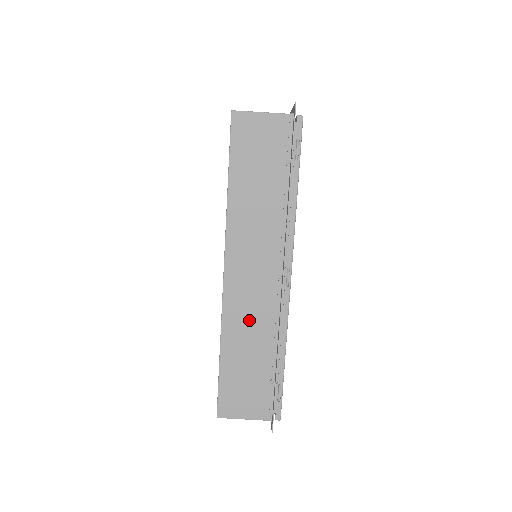
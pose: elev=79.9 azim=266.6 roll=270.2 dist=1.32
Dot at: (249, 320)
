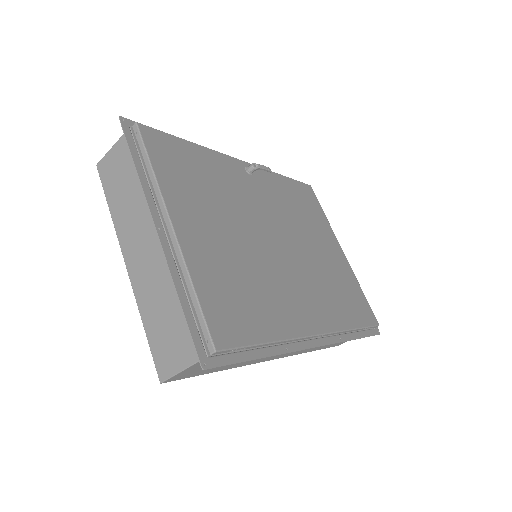
Dot at: occluded
